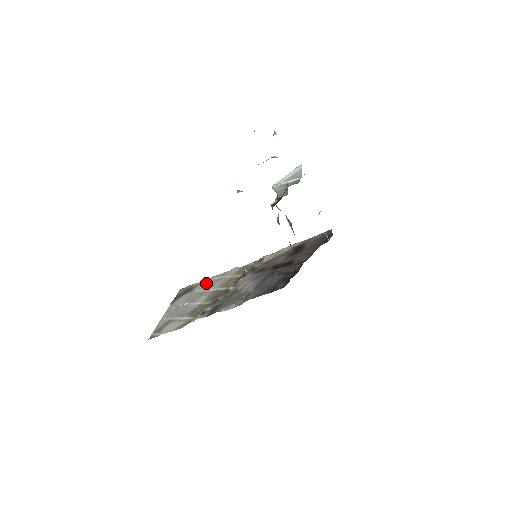
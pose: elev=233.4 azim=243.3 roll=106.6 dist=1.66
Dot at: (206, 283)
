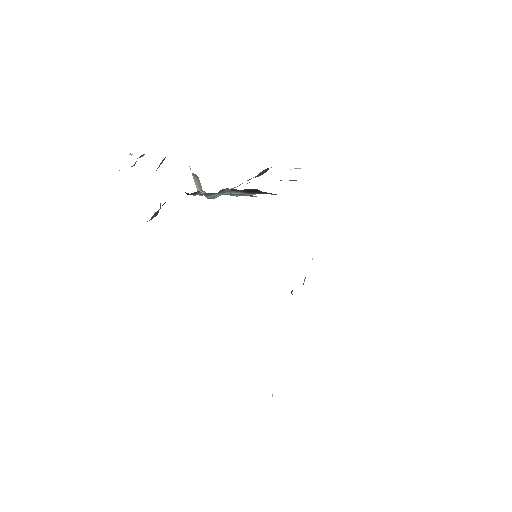
Dot at: occluded
